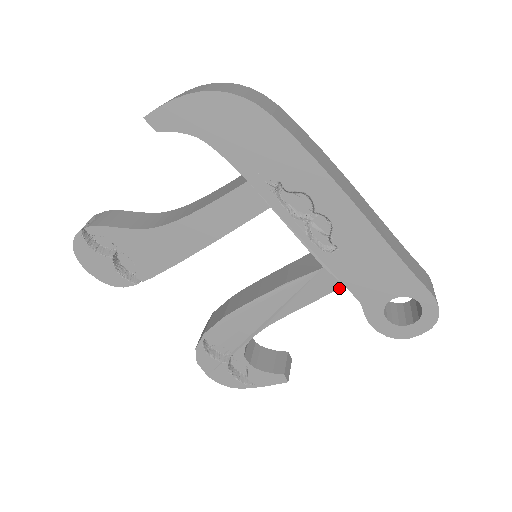
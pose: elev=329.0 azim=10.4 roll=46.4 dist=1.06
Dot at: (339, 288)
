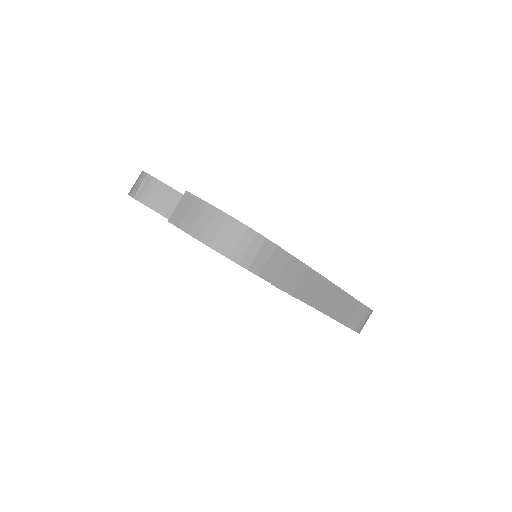
Dot at: occluded
